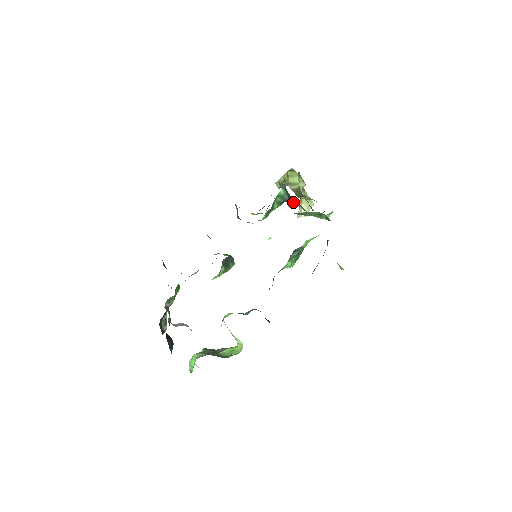
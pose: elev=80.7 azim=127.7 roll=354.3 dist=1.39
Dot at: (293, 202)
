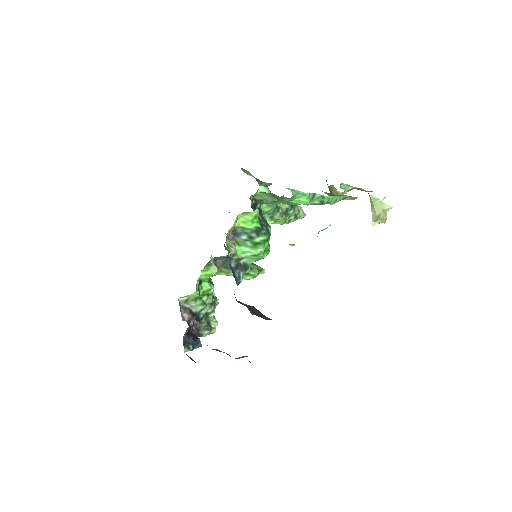
Dot at: occluded
